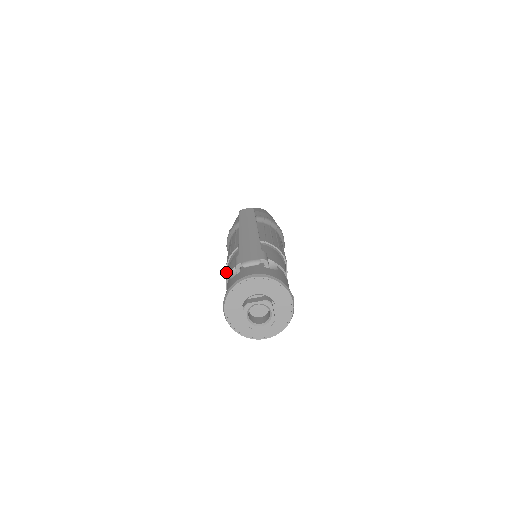
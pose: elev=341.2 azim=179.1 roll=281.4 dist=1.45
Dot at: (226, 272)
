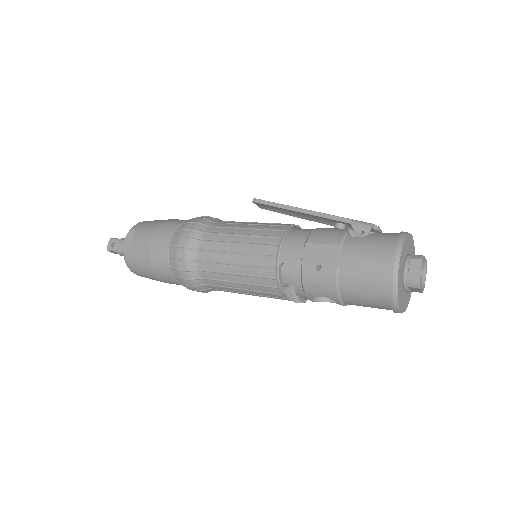
Dot at: (278, 246)
